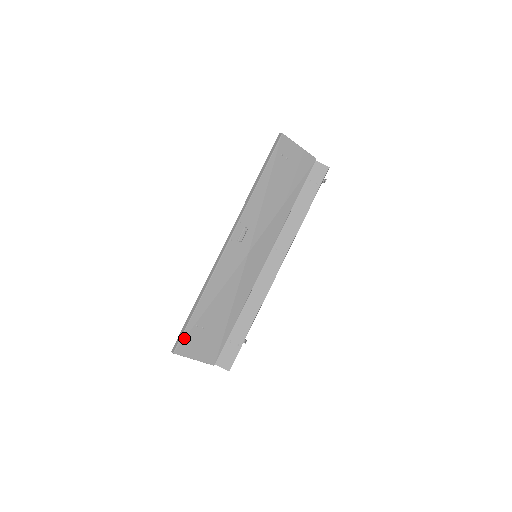
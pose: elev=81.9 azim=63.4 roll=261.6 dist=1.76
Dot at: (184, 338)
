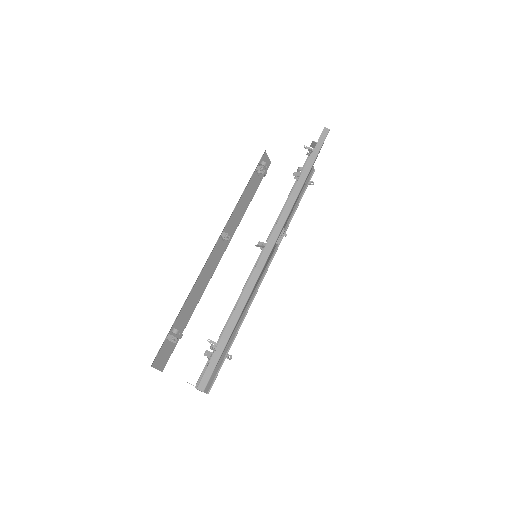
Dot at: occluded
